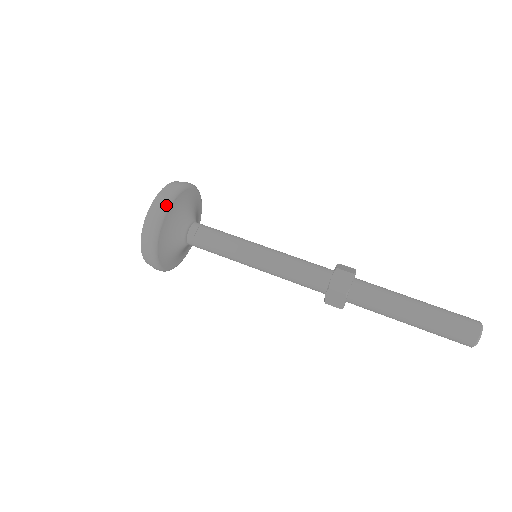
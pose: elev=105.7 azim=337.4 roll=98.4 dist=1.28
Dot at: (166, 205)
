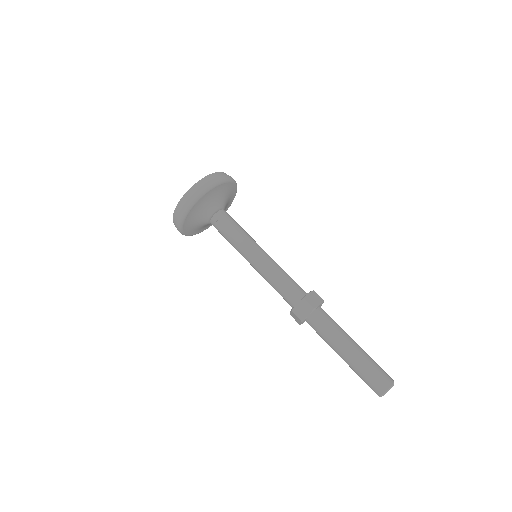
Dot at: (193, 202)
